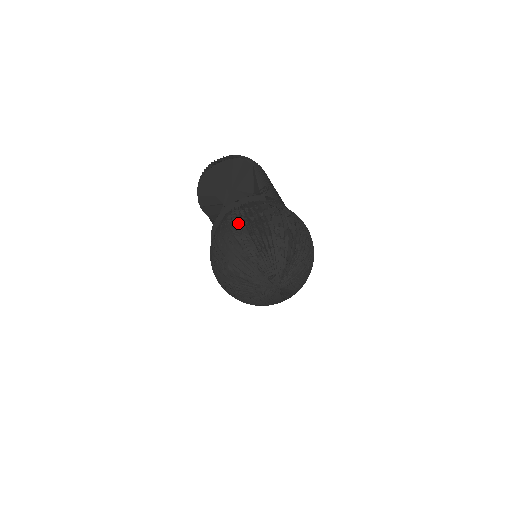
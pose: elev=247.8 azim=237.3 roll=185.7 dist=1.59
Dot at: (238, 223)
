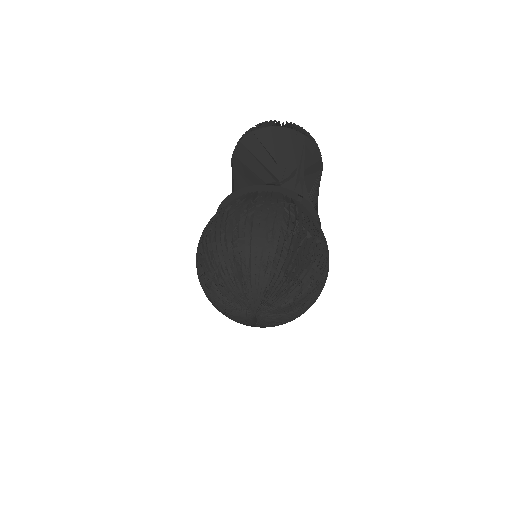
Dot at: (293, 223)
